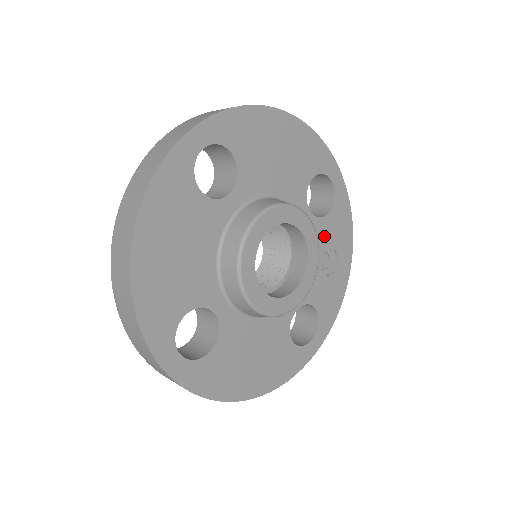
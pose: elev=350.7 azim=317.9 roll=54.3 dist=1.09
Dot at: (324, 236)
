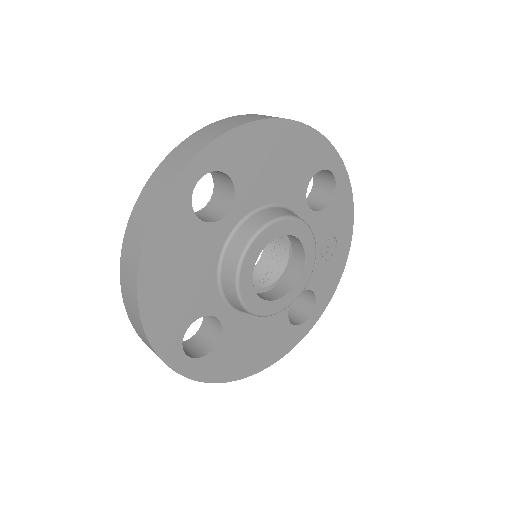
Dot at: (323, 227)
